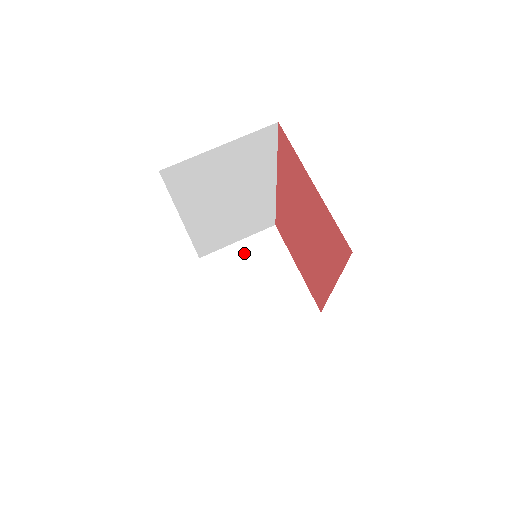
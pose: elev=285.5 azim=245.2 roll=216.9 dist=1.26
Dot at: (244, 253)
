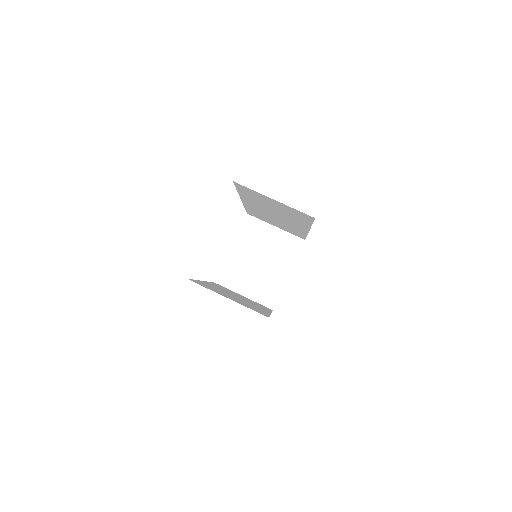
Dot at: (272, 237)
